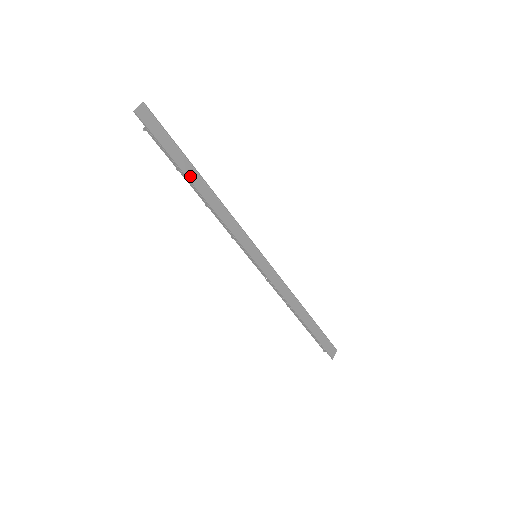
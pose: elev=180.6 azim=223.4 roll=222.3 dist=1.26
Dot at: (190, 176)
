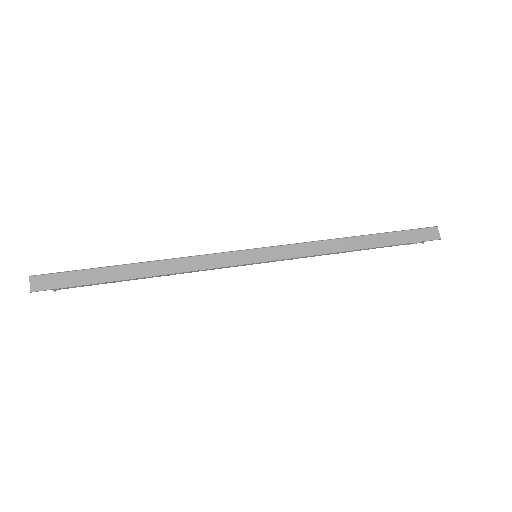
Dot at: (126, 275)
